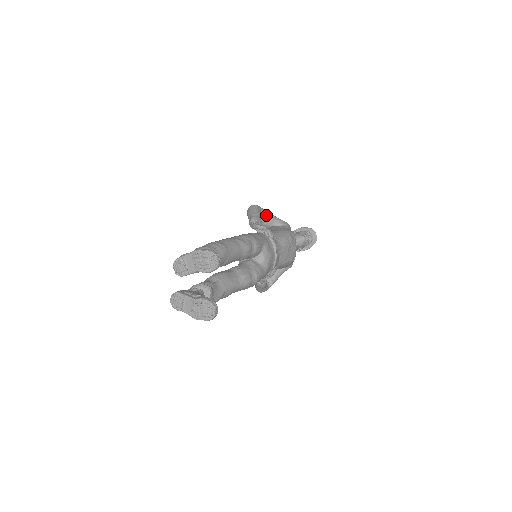
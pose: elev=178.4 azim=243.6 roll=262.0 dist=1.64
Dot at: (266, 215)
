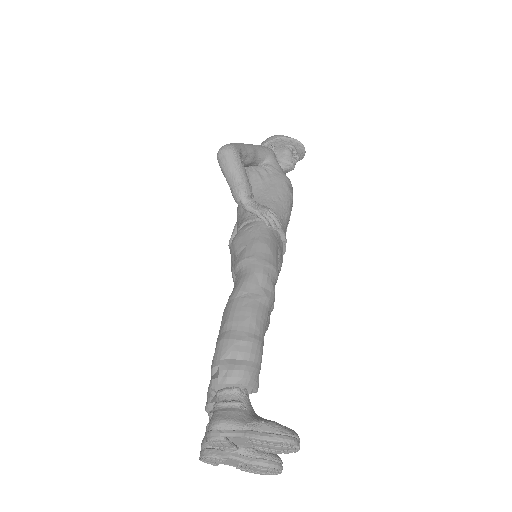
Dot at: (246, 156)
